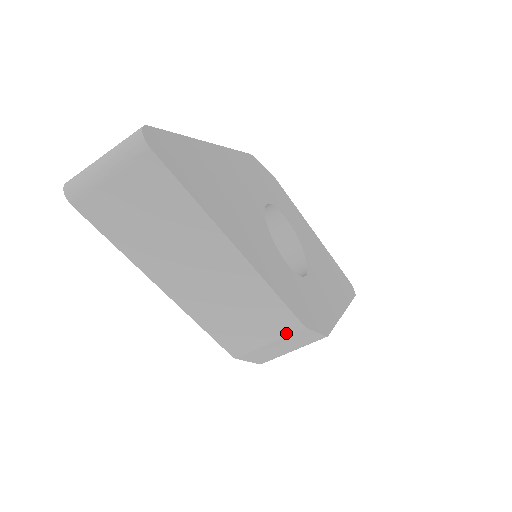
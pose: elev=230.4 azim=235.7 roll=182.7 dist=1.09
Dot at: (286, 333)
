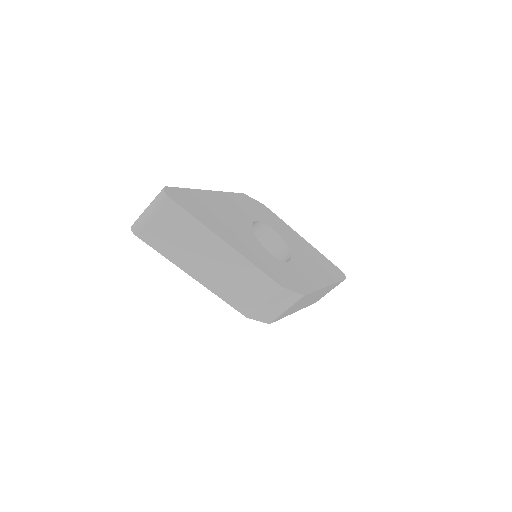
Dot at: (272, 293)
